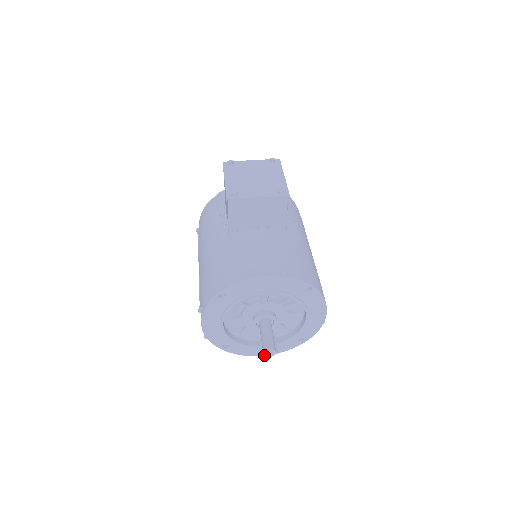
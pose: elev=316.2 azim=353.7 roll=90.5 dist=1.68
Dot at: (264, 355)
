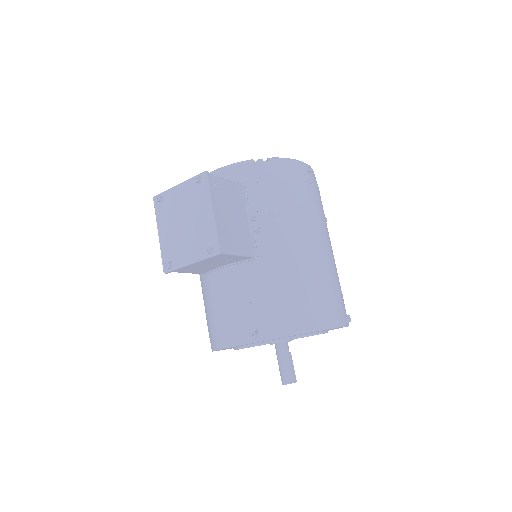
Dot at: occluded
